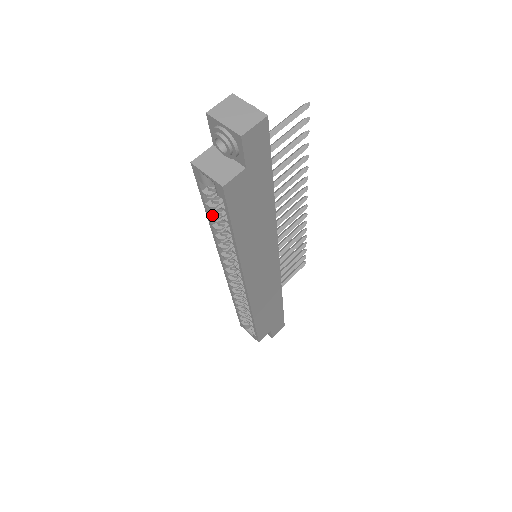
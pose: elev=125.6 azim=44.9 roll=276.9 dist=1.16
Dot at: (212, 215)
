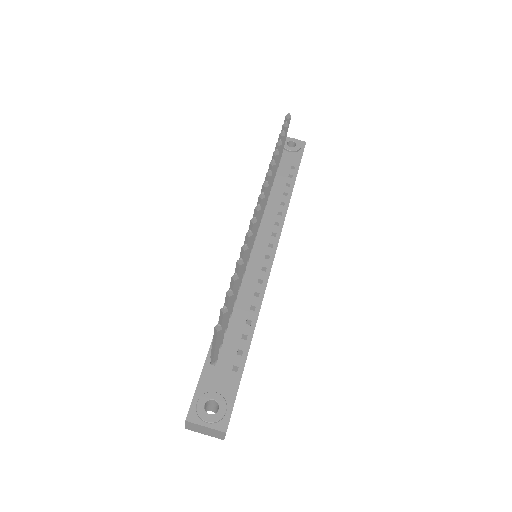
Dot at: occluded
